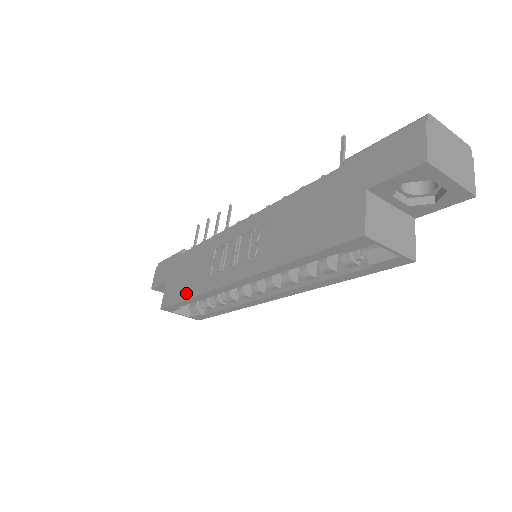
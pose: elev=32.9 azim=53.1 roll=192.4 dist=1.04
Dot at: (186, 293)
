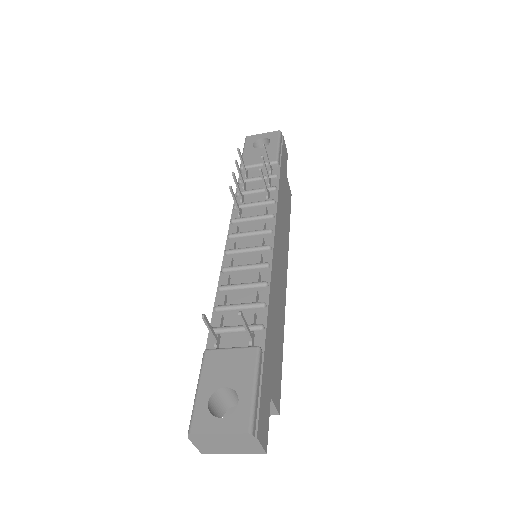
Dot at: occluded
